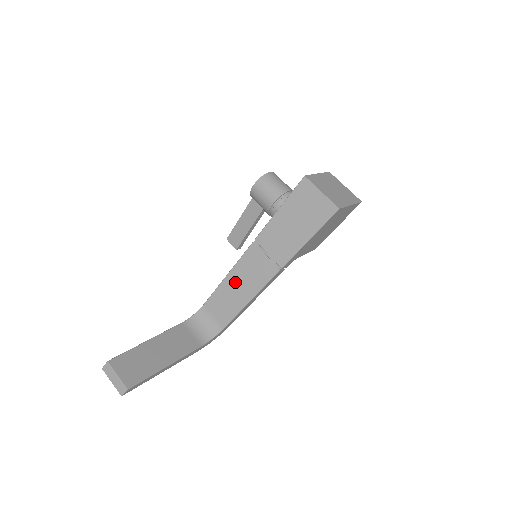
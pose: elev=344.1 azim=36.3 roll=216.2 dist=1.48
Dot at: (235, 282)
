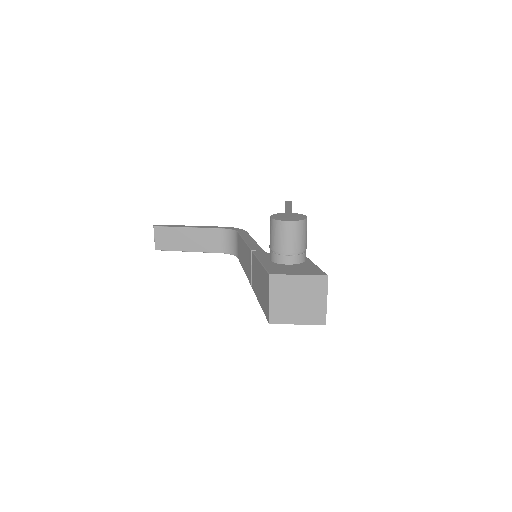
Dot at: (244, 251)
